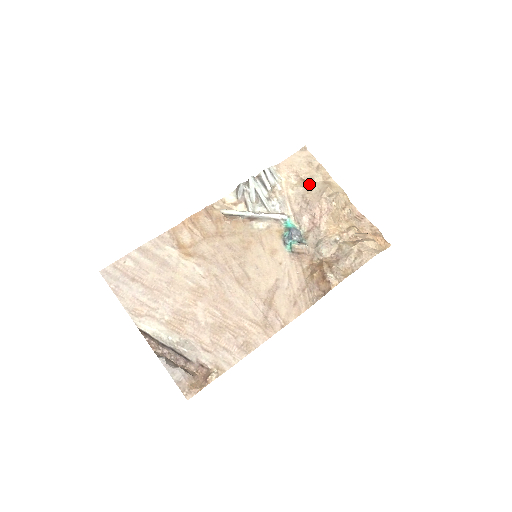
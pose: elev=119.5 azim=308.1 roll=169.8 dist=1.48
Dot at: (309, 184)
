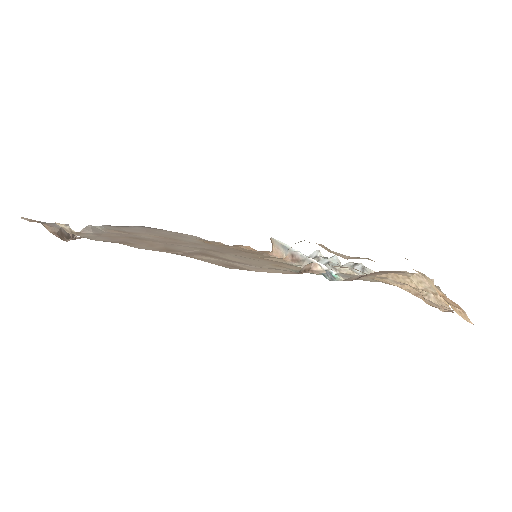
Dot at: occluded
